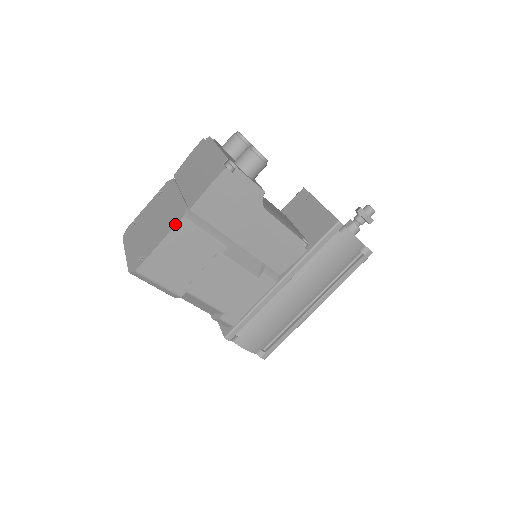
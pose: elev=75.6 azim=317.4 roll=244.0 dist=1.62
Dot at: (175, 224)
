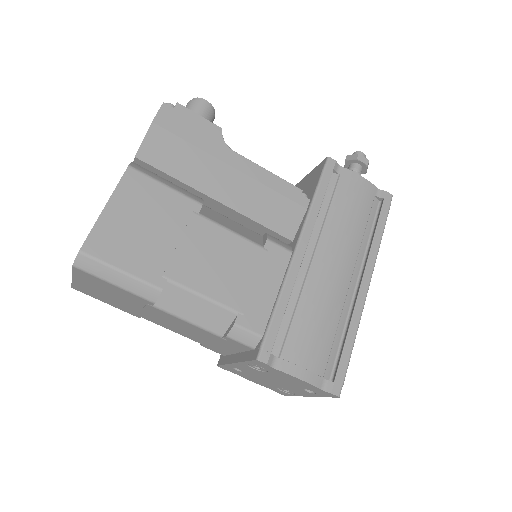
Dot at: (121, 178)
